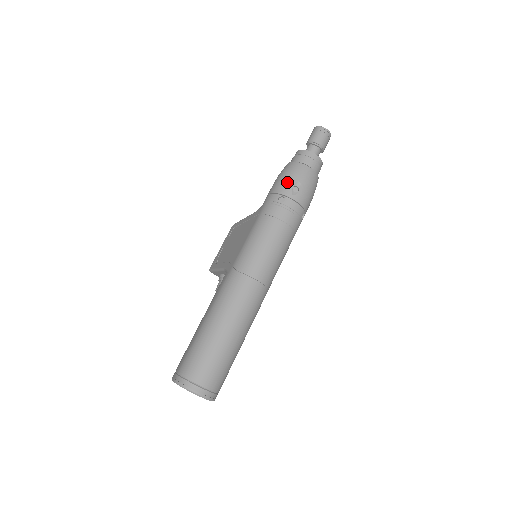
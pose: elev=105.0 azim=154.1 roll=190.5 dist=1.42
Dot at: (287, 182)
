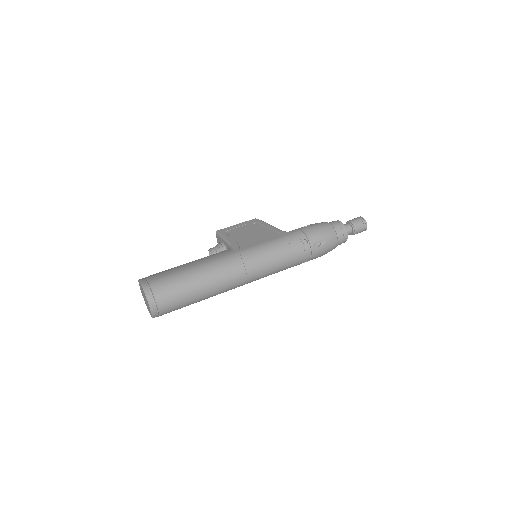
Dot at: (318, 235)
